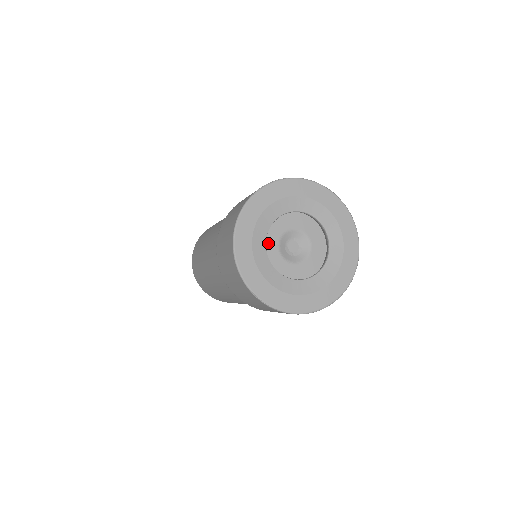
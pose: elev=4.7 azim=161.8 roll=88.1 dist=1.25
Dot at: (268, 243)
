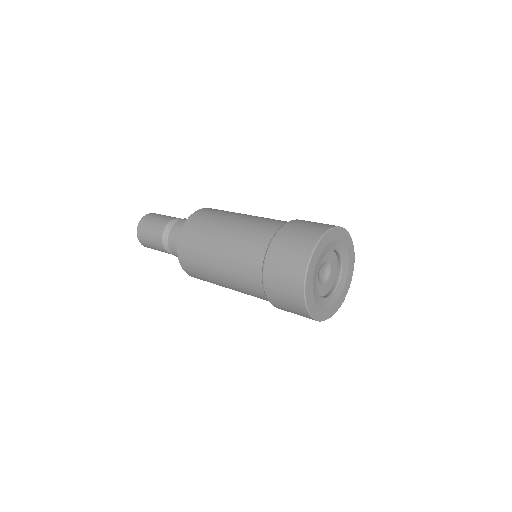
Dot at: occluded
